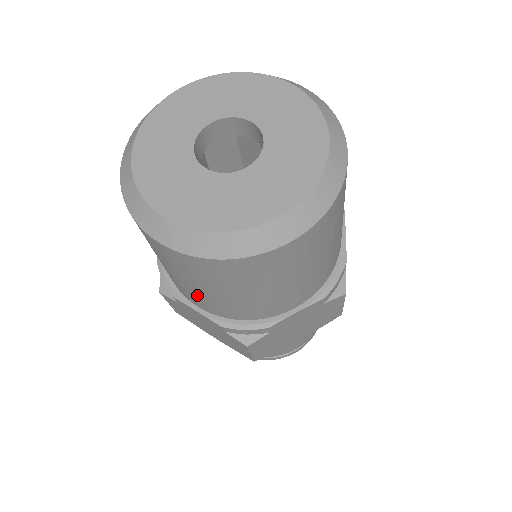
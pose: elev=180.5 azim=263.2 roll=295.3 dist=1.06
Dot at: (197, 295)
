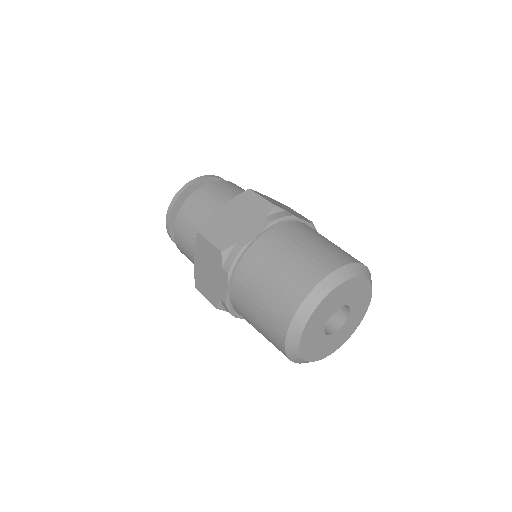
Dot at: occluded
